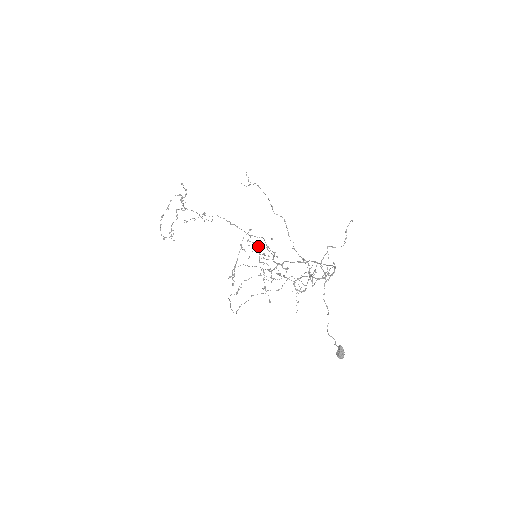
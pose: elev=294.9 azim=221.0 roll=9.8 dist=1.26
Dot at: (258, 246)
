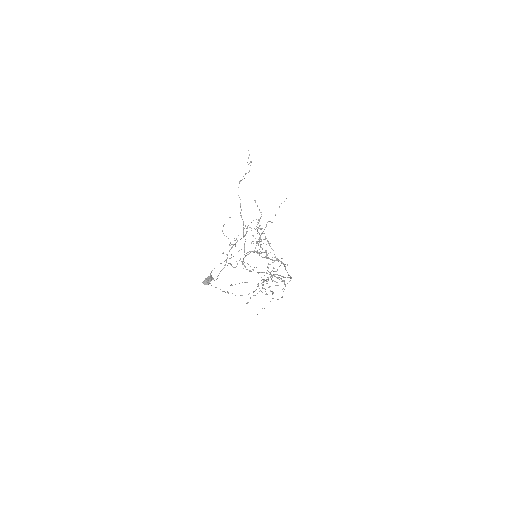
Dot at: (257, 243)
